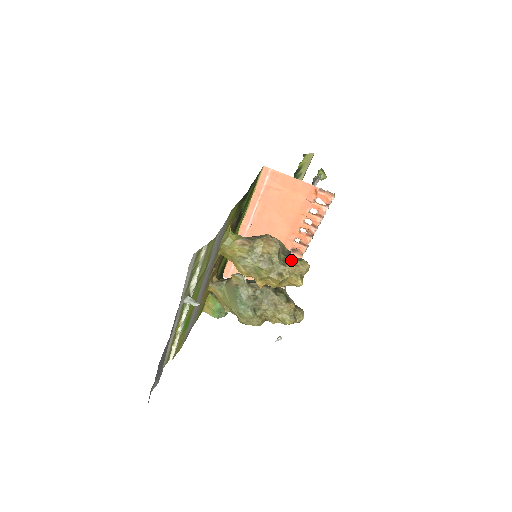
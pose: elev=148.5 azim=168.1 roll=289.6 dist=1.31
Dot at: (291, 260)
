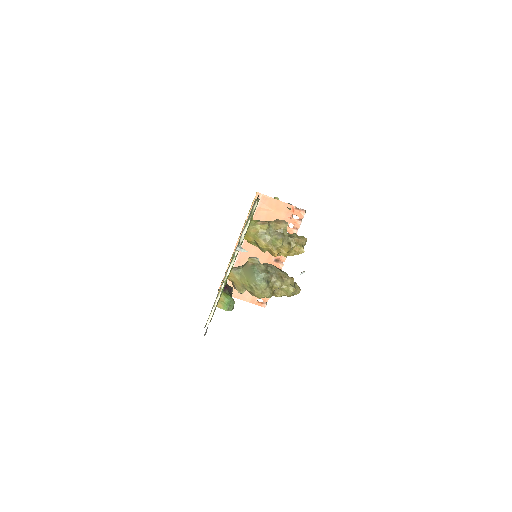
Dot at: (295, 234)
